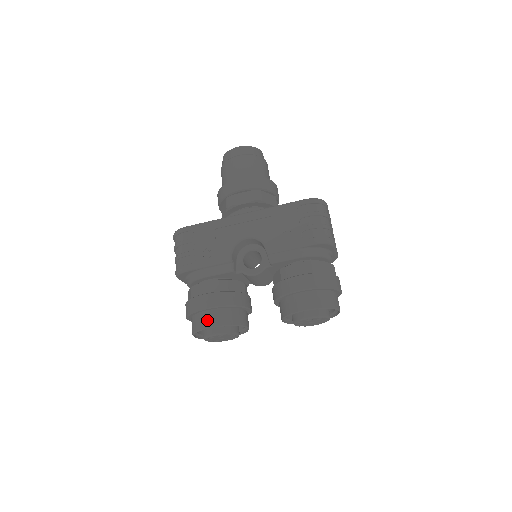
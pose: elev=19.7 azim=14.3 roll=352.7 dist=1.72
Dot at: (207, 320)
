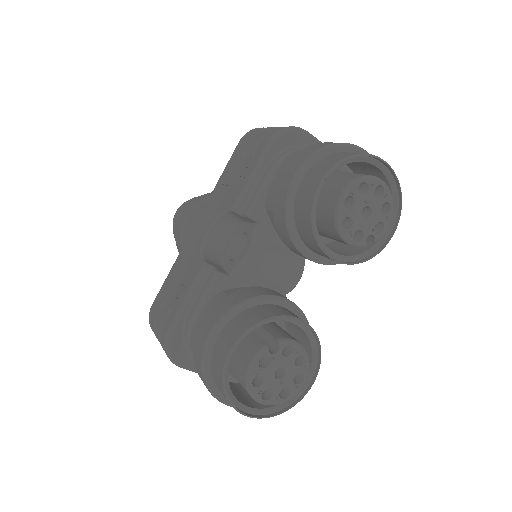
Dot at: (220, 352)
